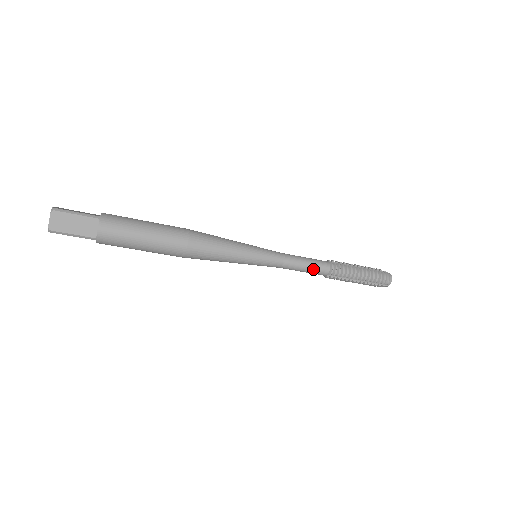
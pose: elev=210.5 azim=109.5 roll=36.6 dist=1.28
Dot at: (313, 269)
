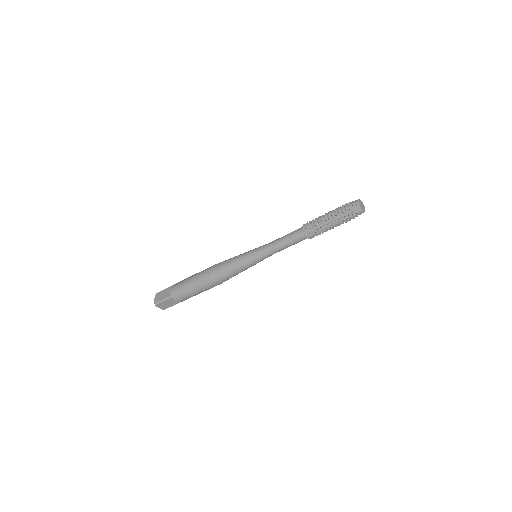
Dot at: (291, 237)
